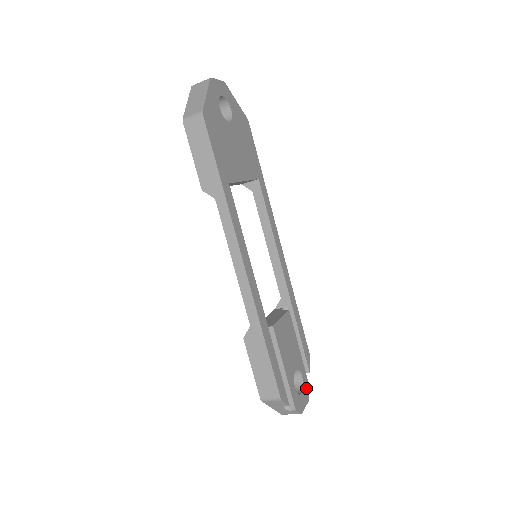
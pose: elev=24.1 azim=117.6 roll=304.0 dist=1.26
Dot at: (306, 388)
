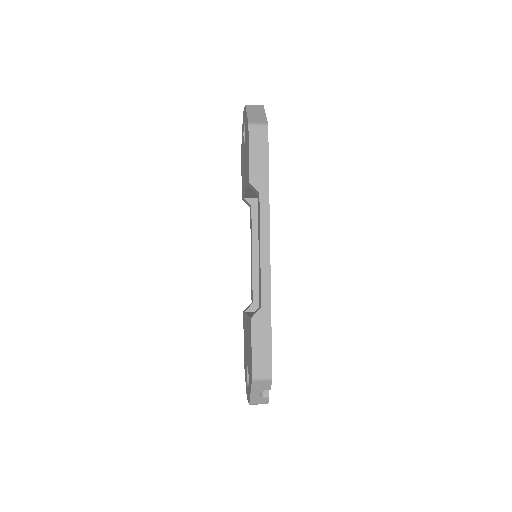
Dot at: occluded
